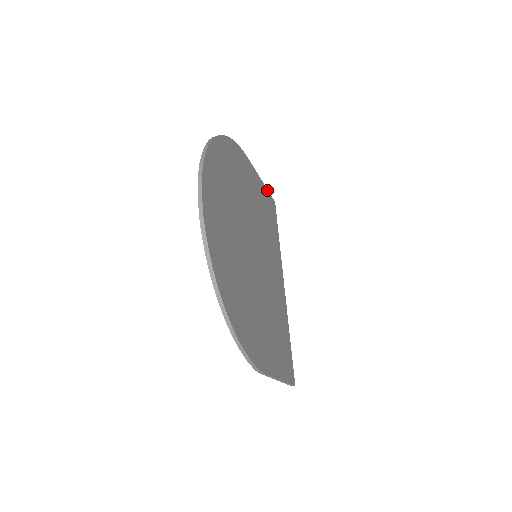
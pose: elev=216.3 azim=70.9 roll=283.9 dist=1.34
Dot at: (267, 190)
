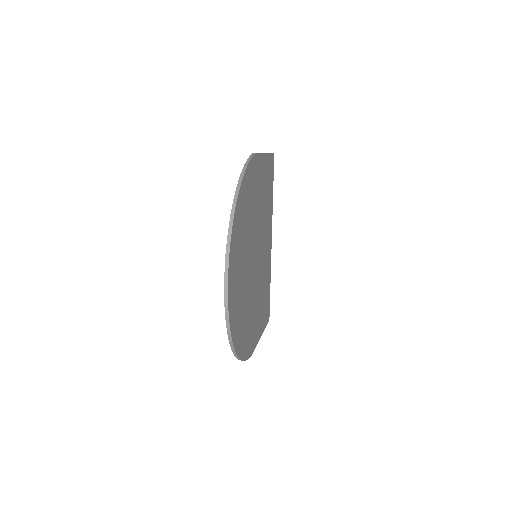
Dot at: (270, 154)
